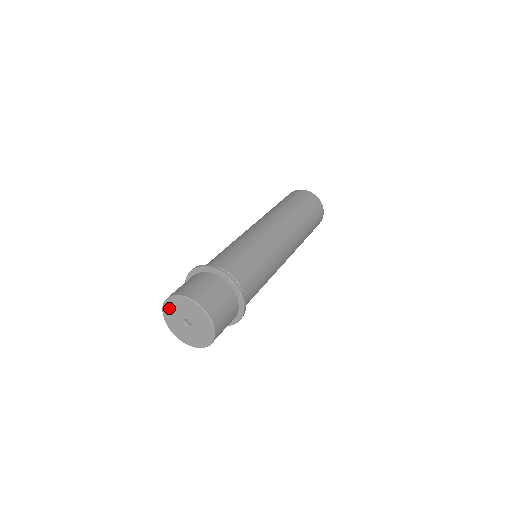
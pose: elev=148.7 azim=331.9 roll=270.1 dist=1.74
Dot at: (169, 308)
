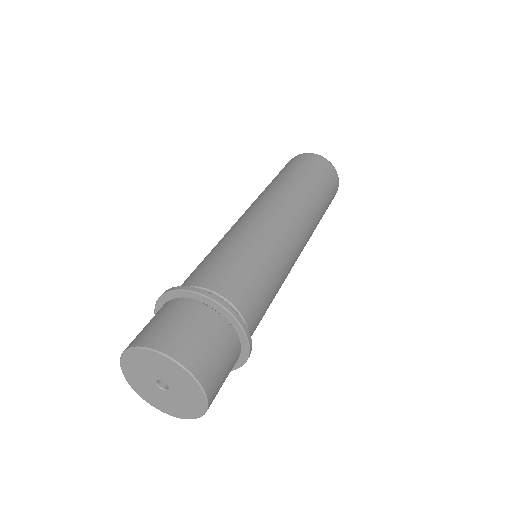
Dot at: (138, 387)
